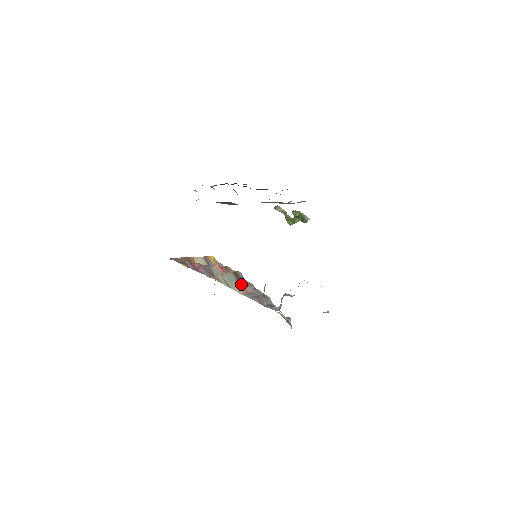
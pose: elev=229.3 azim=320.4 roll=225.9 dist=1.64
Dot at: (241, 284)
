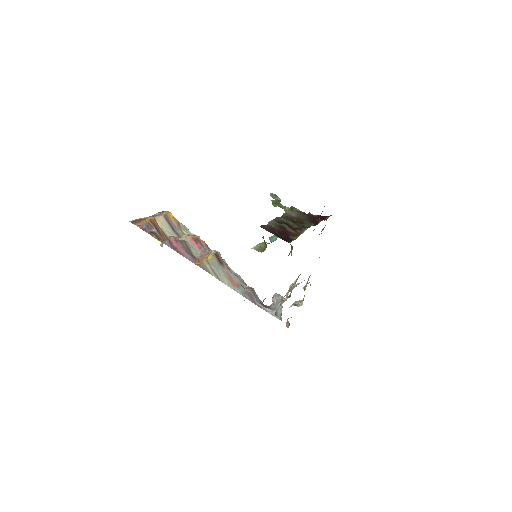
Dot at: (227, 273)
